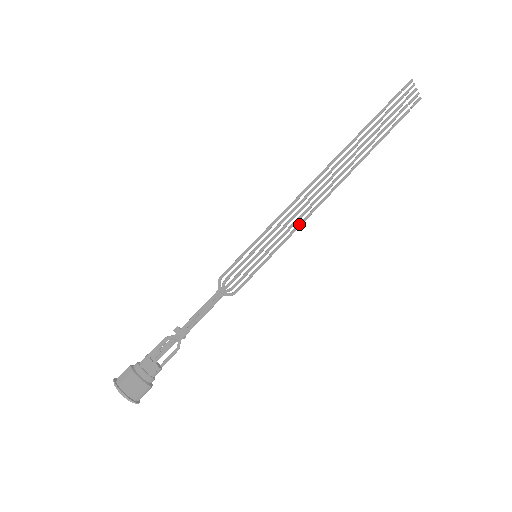
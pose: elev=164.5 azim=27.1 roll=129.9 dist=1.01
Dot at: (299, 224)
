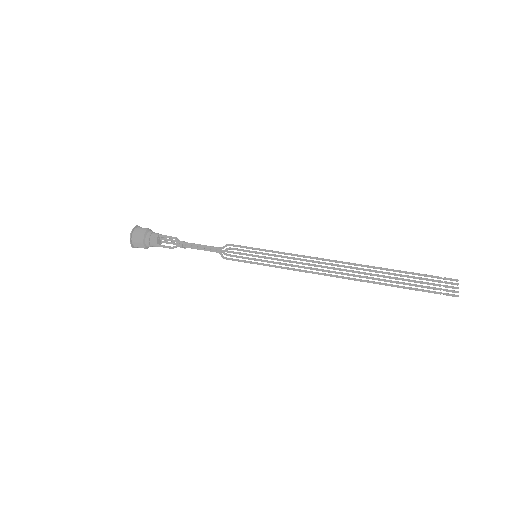
Dot at: occluded
